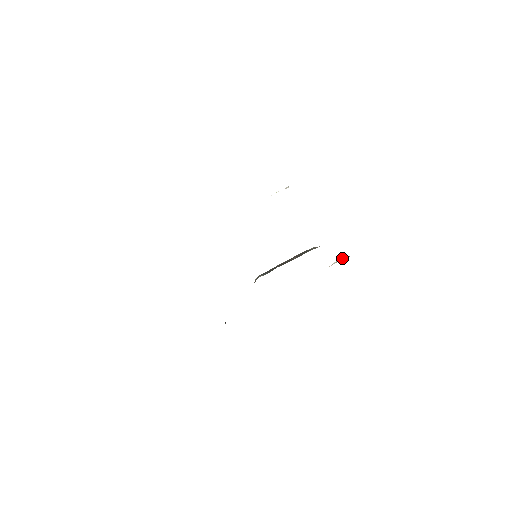
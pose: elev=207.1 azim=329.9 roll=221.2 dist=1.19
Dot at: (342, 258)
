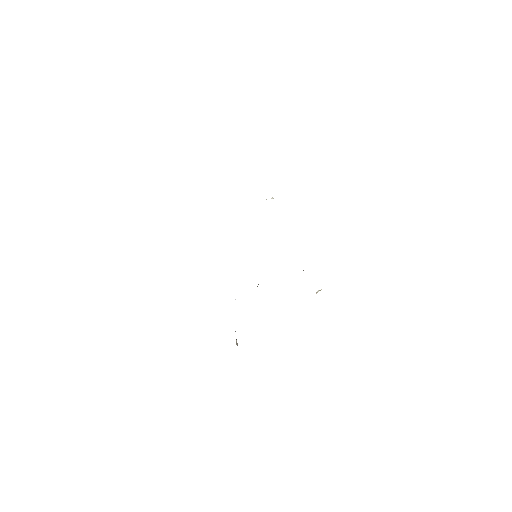
Dot at: occluded
